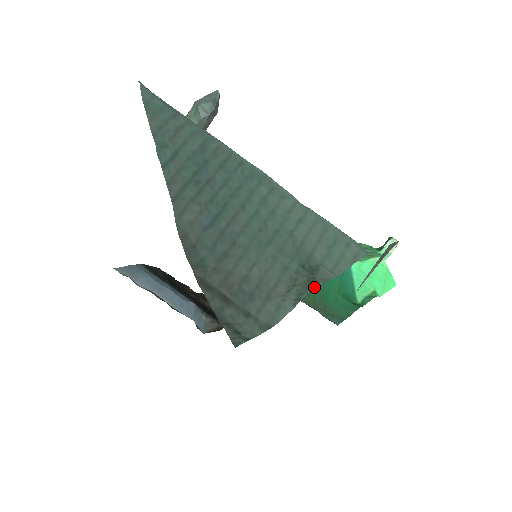
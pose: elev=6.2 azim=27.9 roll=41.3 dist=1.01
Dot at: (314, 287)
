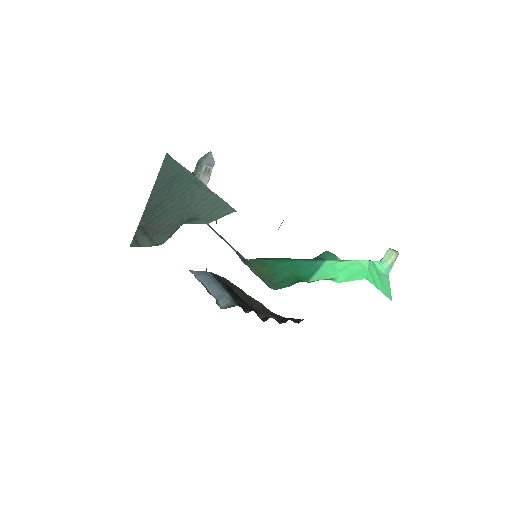
Dot at: occluded
